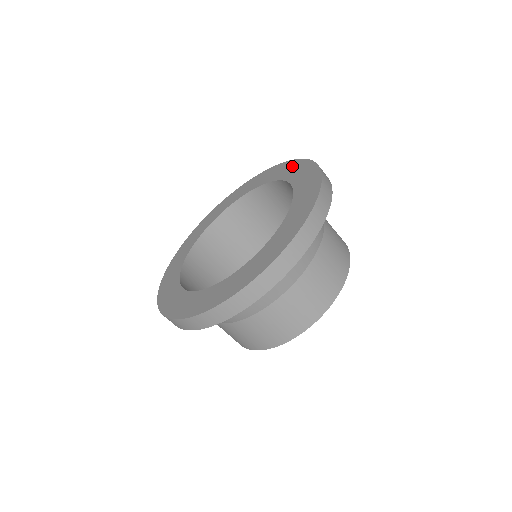
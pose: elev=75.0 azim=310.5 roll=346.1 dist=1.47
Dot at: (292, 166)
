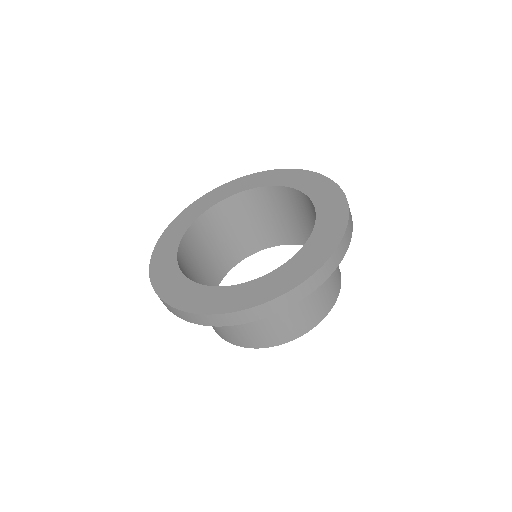
Dot at: (313, 180)
